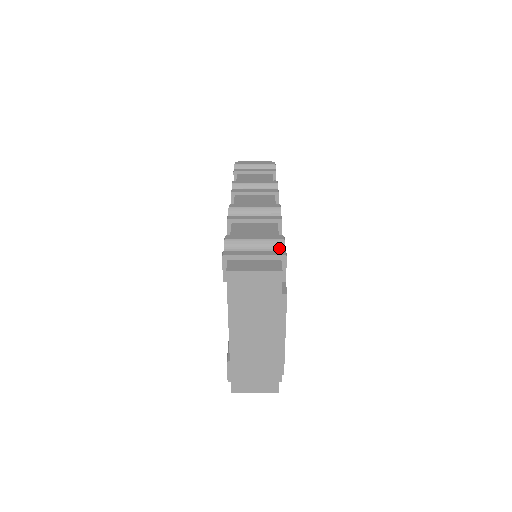
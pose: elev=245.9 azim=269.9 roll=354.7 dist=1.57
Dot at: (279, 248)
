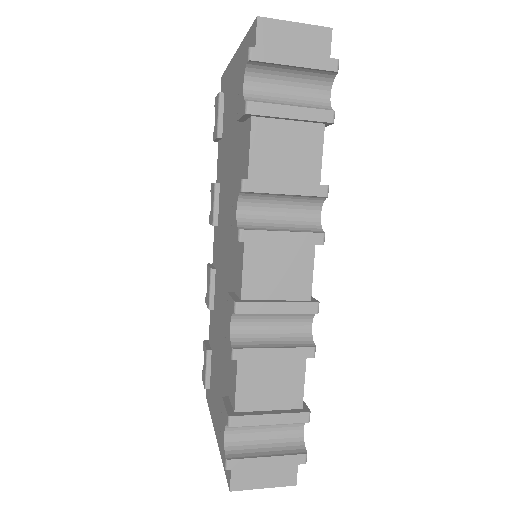
Dot at: occluded
